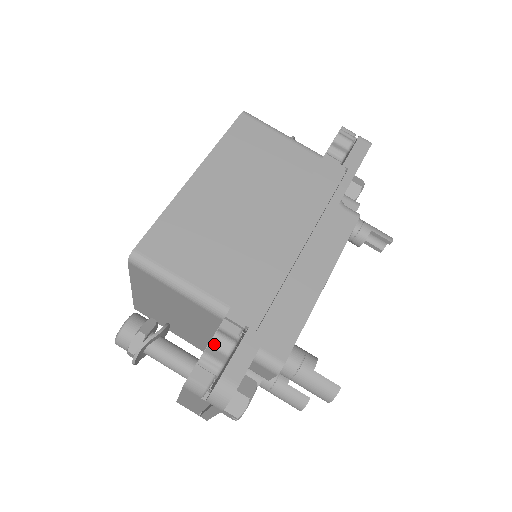
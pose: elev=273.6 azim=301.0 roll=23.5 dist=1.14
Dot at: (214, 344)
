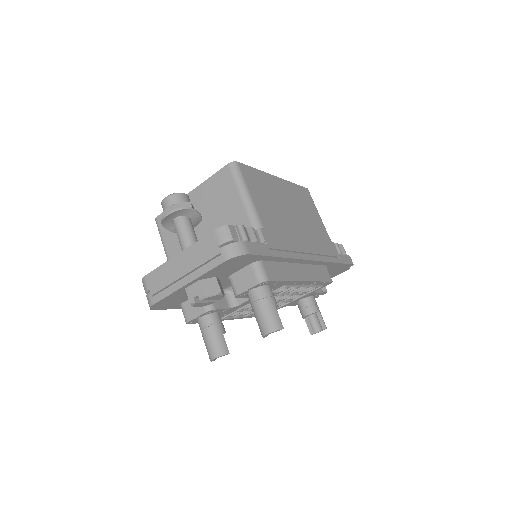
Dot at: (247, 230)
